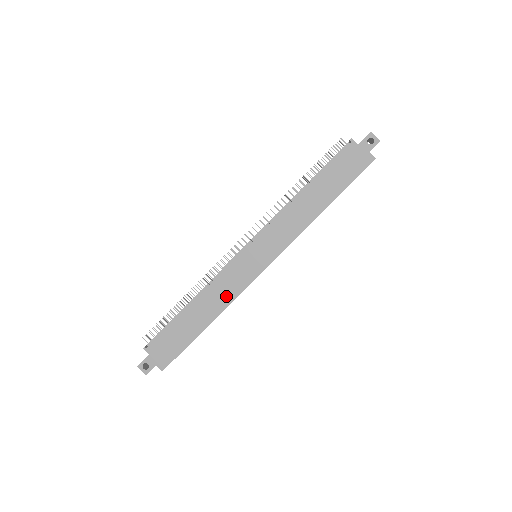
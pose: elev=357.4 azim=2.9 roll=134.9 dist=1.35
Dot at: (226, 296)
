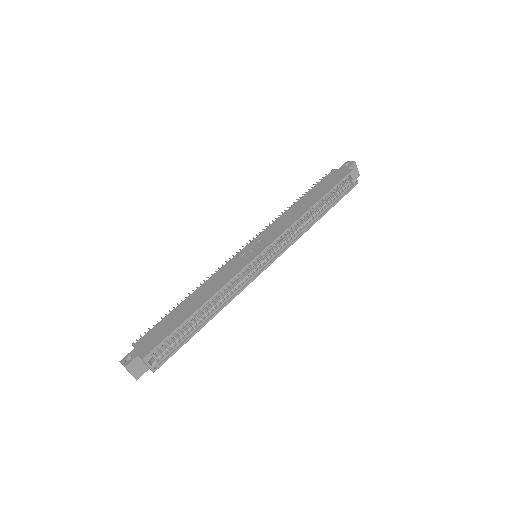
Dot at: (221, 281)
